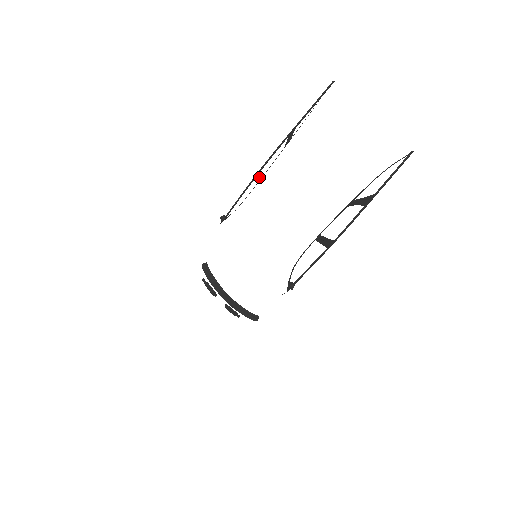
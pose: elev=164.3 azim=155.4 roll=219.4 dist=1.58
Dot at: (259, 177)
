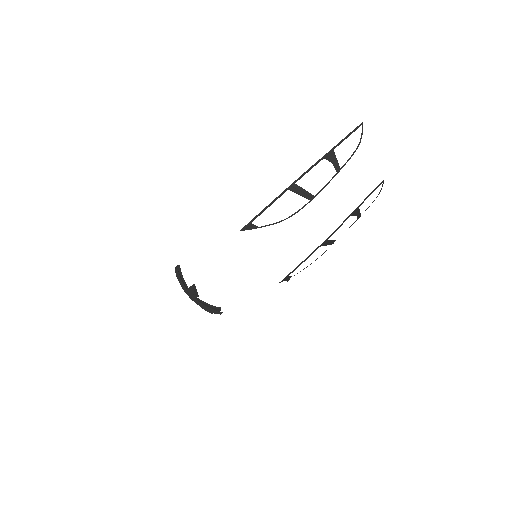
Dot at: (308, 193)
